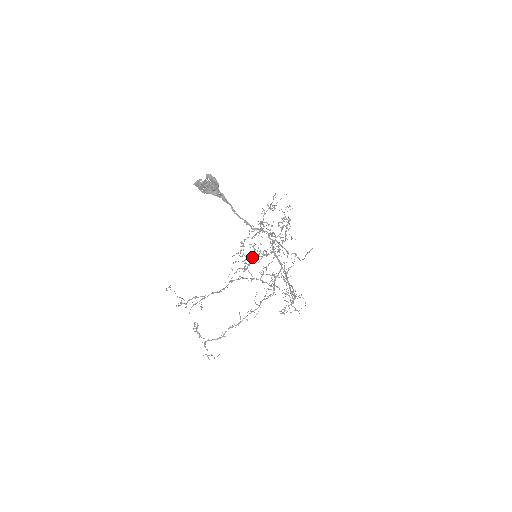
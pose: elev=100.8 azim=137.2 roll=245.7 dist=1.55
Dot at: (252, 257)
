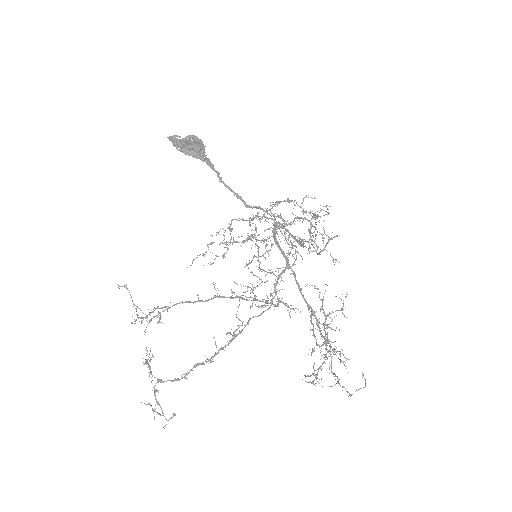
Dot at: occluded
